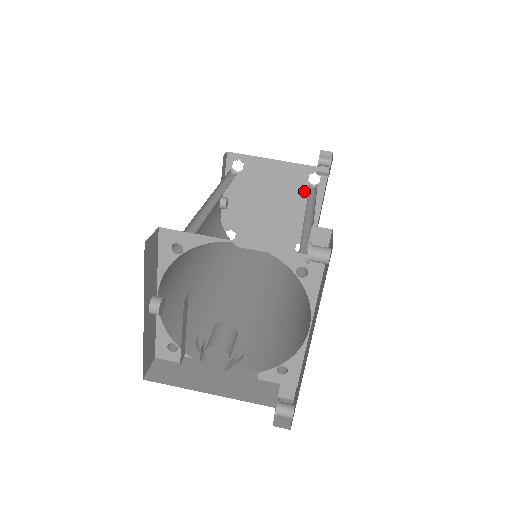
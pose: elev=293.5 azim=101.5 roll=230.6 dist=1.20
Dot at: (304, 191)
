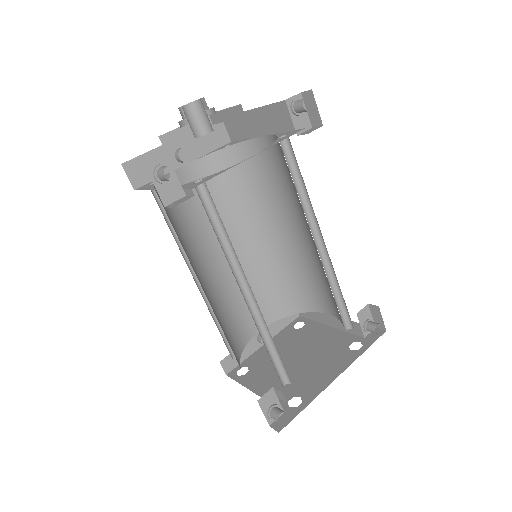
Dot at: (339, 353)
